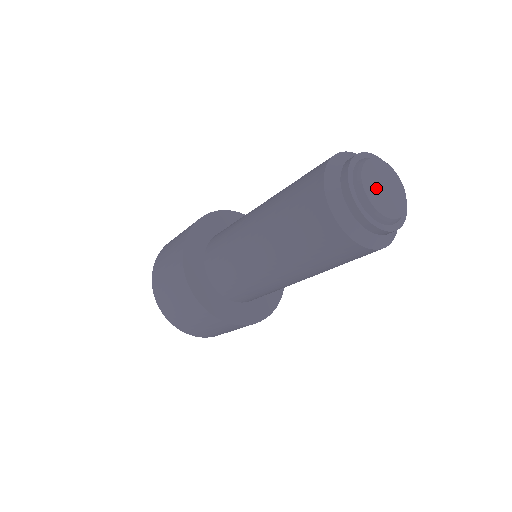
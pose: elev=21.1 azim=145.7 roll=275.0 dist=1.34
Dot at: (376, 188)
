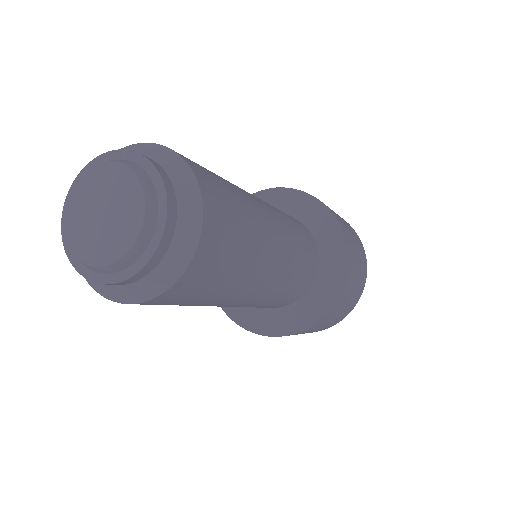
Dot at: (95, 235)
